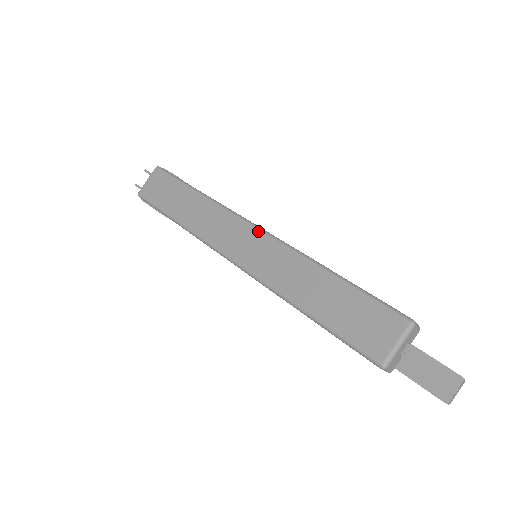
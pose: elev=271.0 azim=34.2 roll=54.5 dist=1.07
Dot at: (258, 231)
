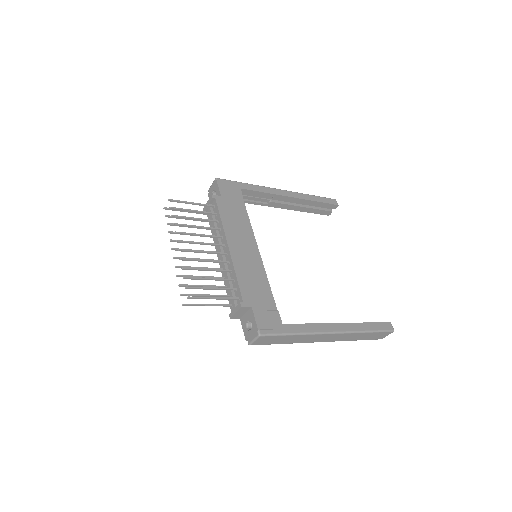
Dot at: (337, 334)
